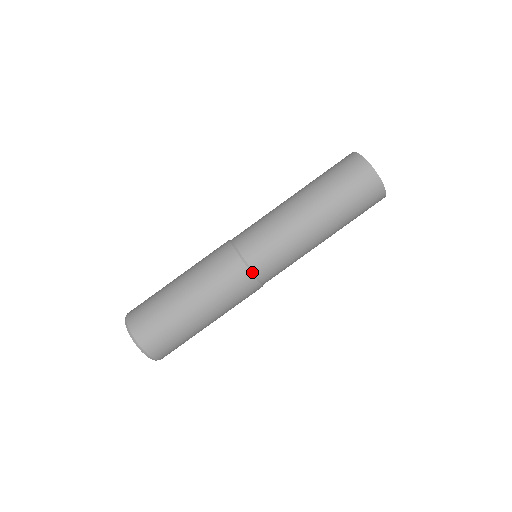
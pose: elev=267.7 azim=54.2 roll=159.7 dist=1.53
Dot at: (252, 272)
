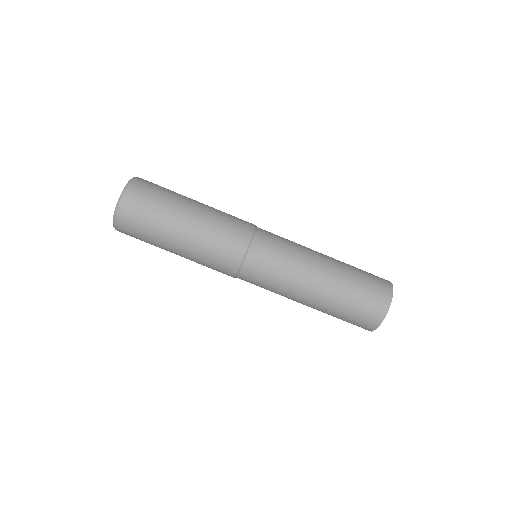
Dot at: (236, 277)
